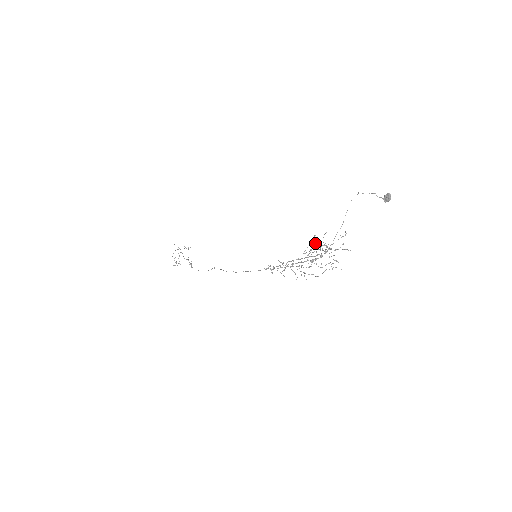
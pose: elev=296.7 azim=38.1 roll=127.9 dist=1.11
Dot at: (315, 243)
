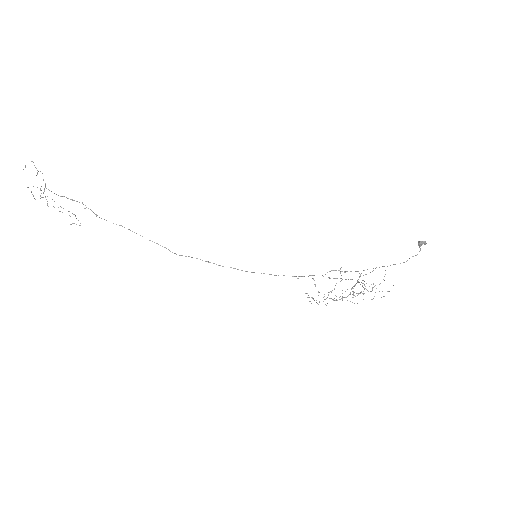
Dot at: occluded
